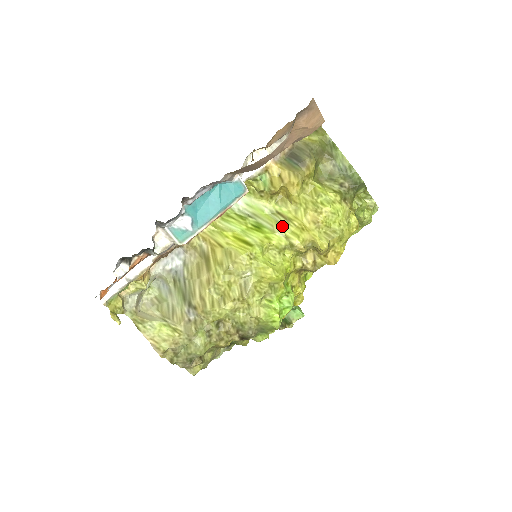
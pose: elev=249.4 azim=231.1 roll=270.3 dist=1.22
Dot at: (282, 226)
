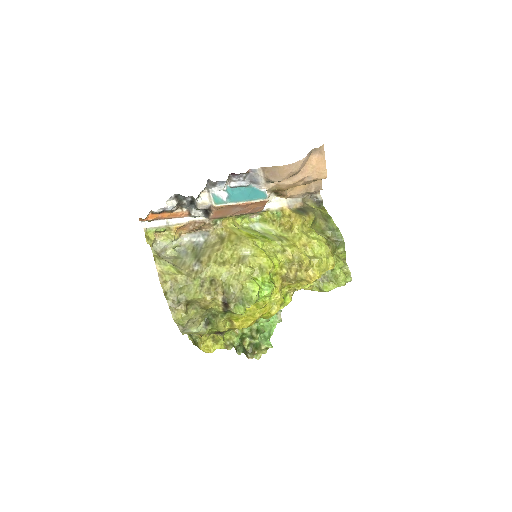
Dot at: (281, 240)
